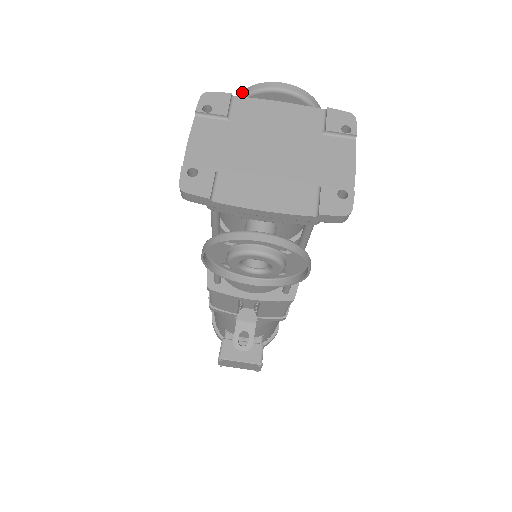
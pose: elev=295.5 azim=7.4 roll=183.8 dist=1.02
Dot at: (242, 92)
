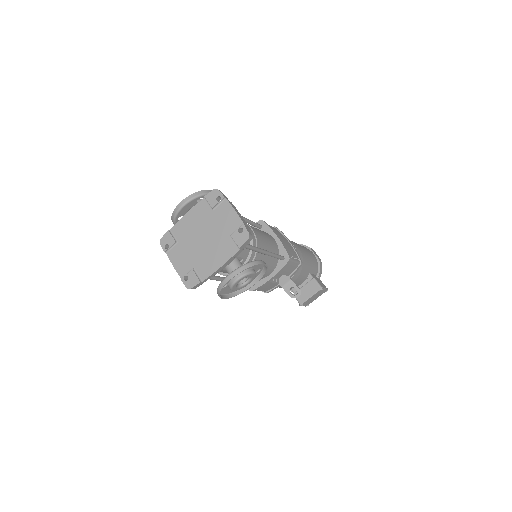
Dot at: (172, 219)
